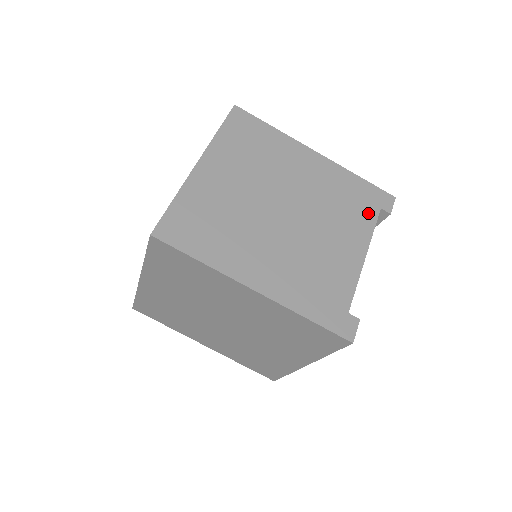
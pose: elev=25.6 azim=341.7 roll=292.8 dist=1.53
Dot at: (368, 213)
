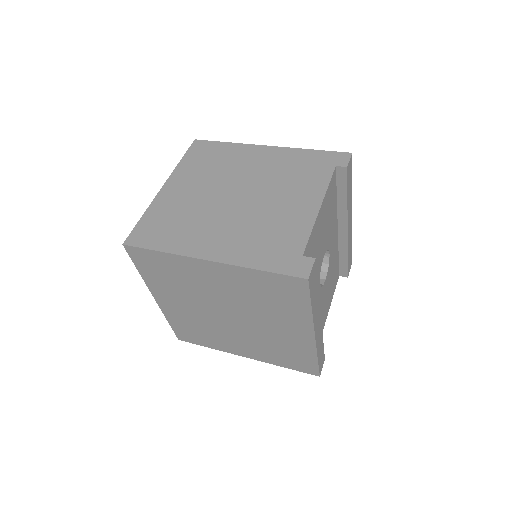
Dot at: (322, 173)
